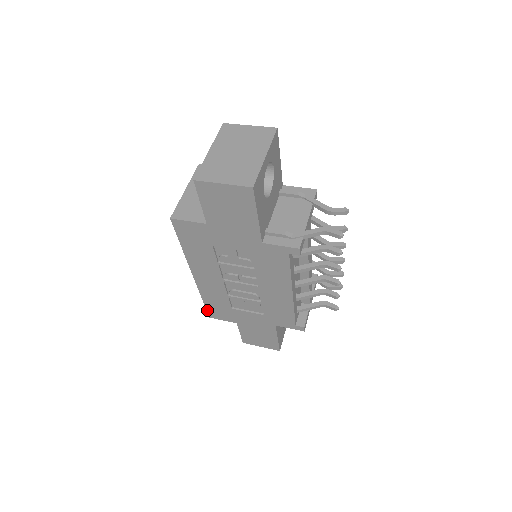
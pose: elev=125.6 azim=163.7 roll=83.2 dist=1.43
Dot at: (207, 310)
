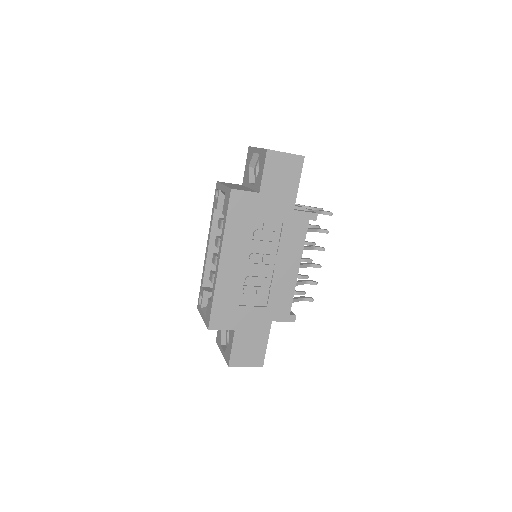
Dot at: (211, 316)
